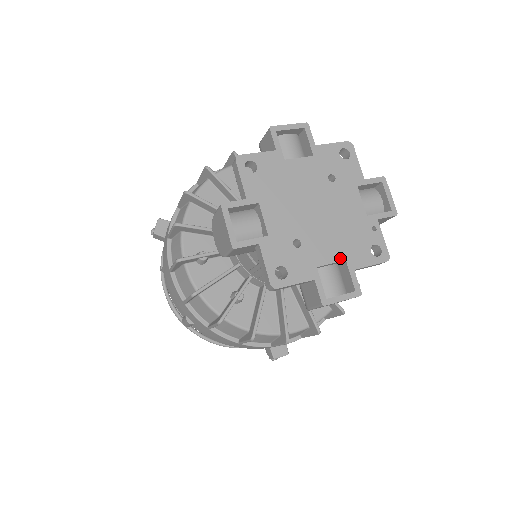
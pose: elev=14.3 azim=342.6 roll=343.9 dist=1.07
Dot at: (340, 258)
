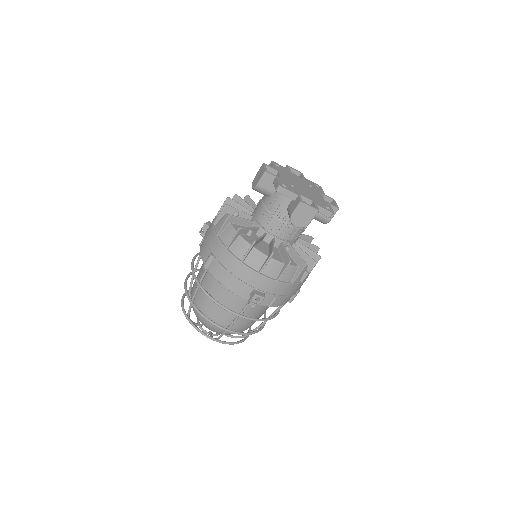
Dot at: (311, 199)
